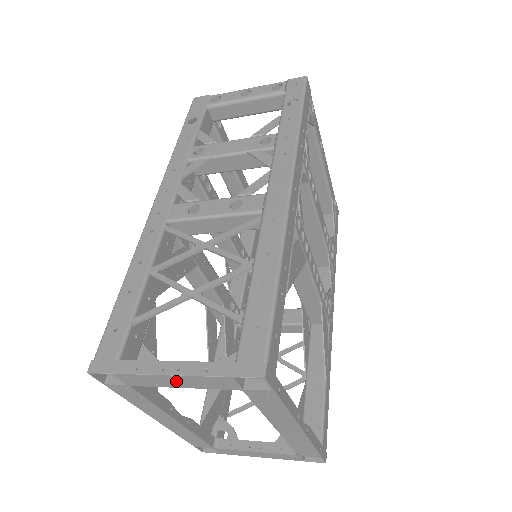
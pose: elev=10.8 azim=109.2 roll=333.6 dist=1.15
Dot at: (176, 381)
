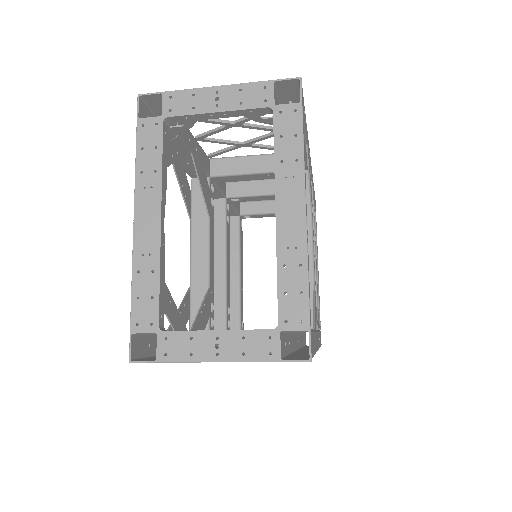
Dot at: (216, 101)
